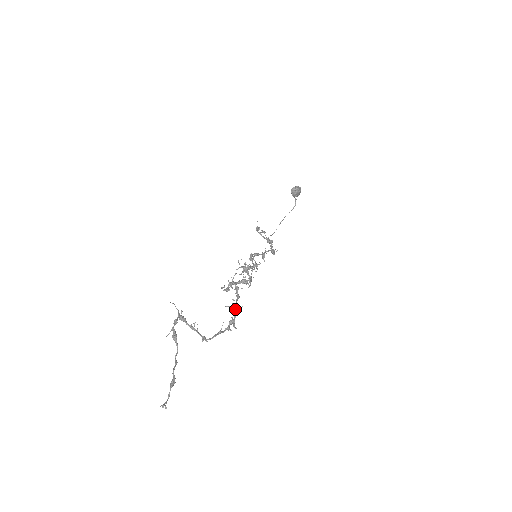
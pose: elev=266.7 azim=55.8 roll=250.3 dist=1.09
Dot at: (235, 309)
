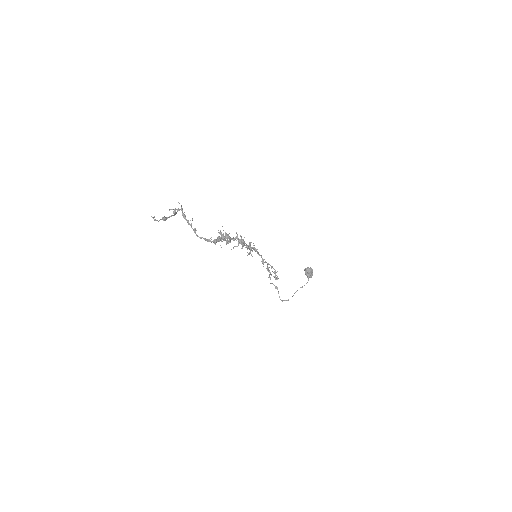
Dot at: (224, 236)
